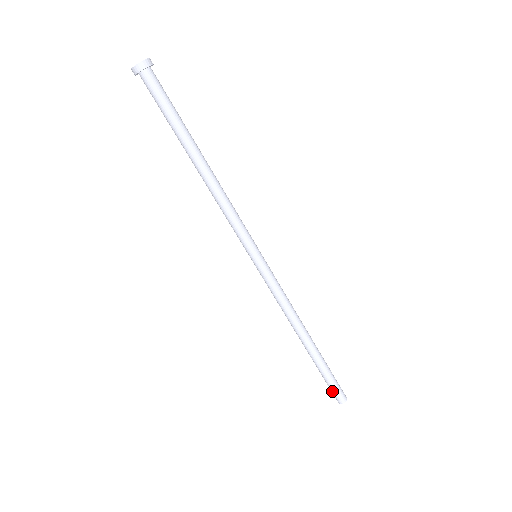
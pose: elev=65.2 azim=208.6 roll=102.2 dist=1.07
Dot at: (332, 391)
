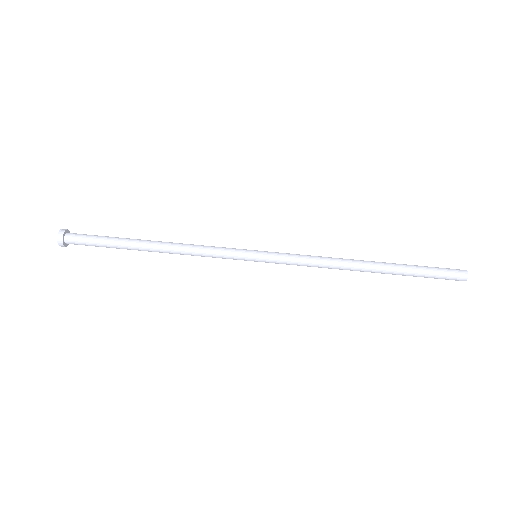
Dot at: (446, 272)
